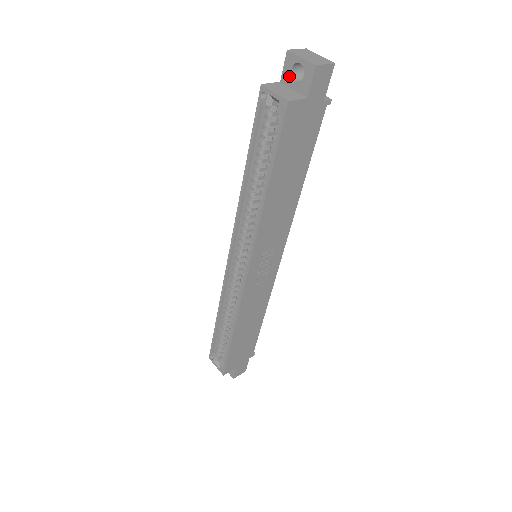
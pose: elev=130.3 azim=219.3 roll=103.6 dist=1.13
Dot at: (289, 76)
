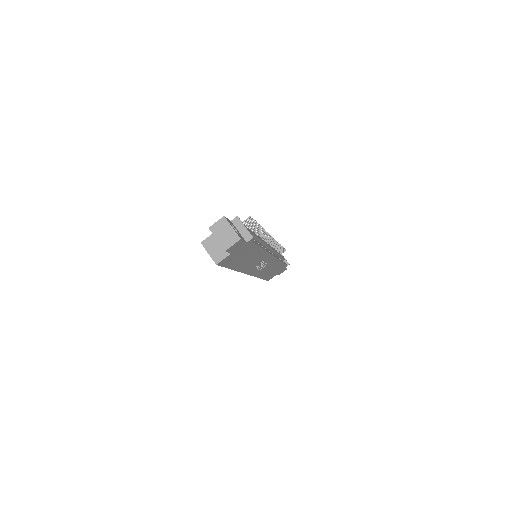
Dot at: occluded
